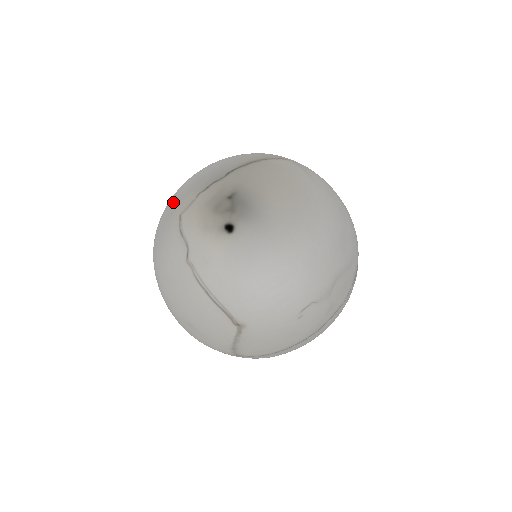
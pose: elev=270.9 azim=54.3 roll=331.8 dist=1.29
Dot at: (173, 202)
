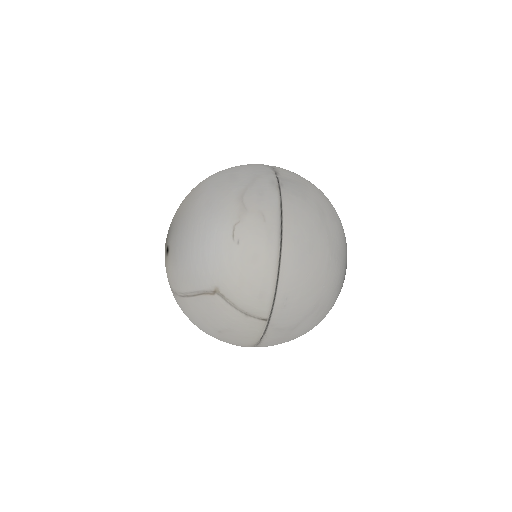
Dot at: occluded
